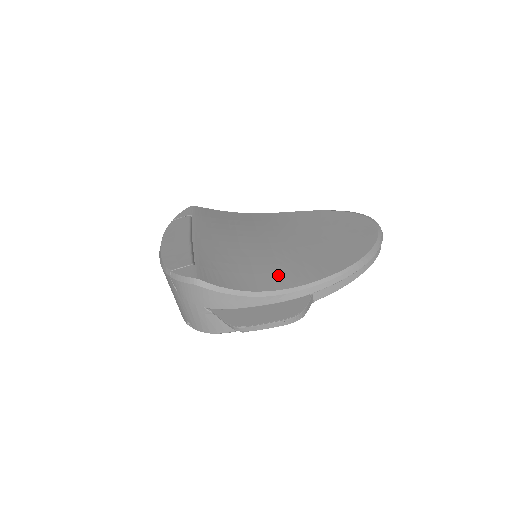
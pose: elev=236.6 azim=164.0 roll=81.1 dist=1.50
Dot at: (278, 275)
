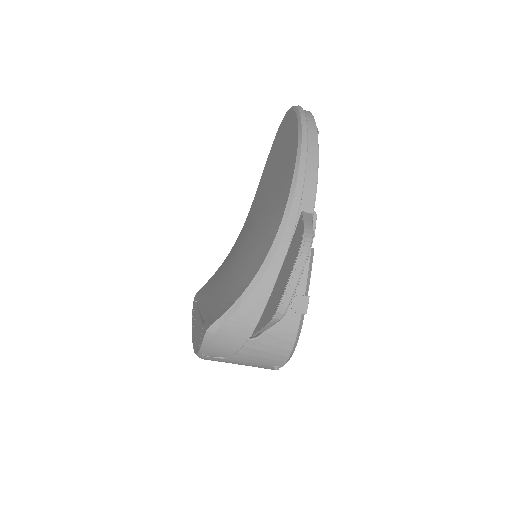
Dot at: (265, 240)
